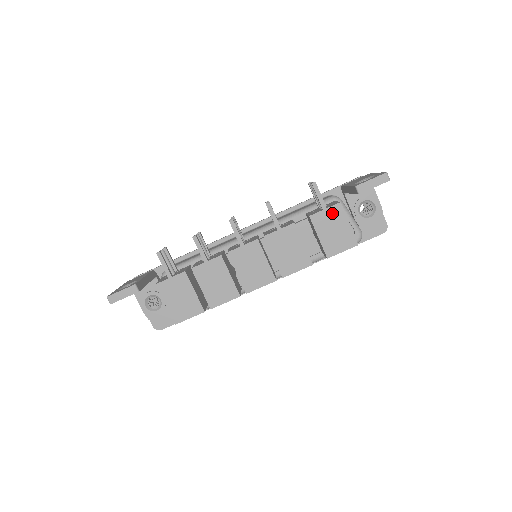
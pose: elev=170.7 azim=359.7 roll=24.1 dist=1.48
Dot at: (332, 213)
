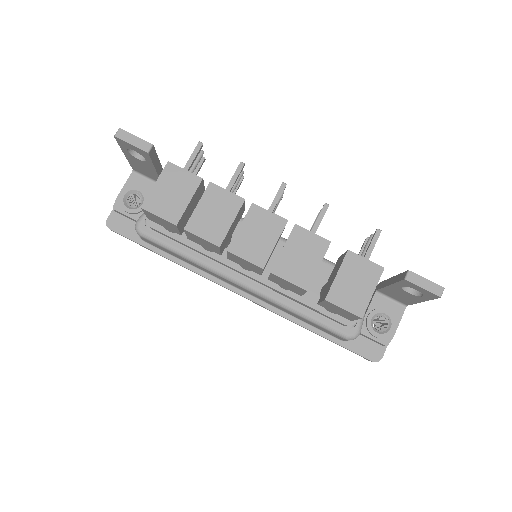
Dot at: (369, 268)
